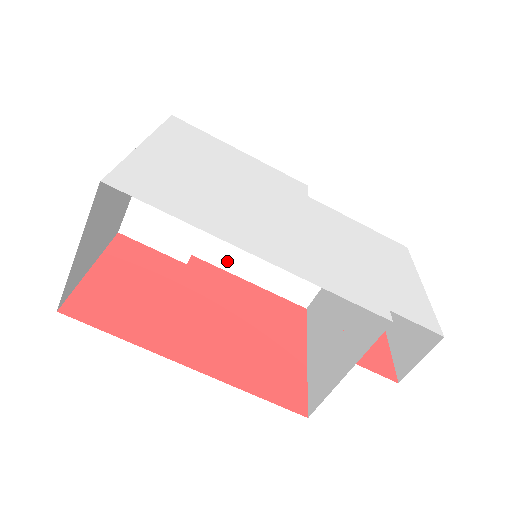
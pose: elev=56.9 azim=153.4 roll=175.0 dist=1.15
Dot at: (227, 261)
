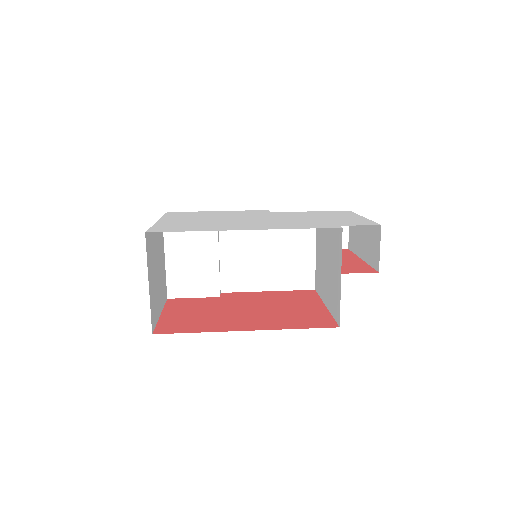
Dot at: (245, 284)
